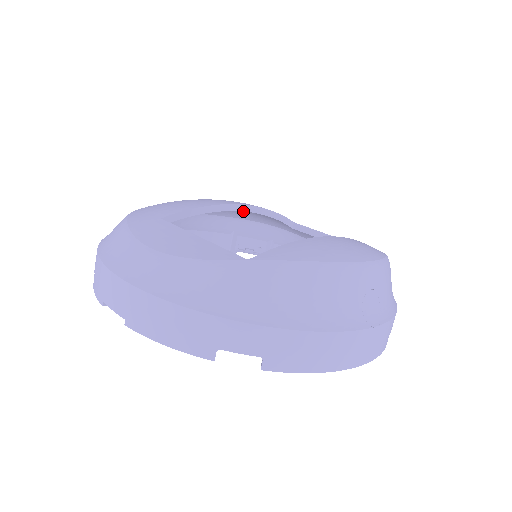
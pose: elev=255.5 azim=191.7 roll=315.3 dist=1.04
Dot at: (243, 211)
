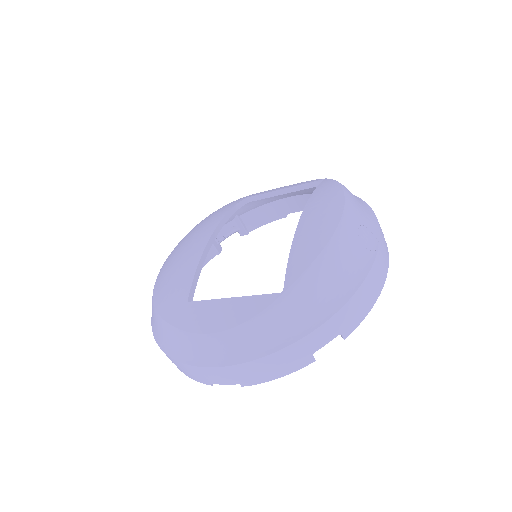
Dot at: occluded
